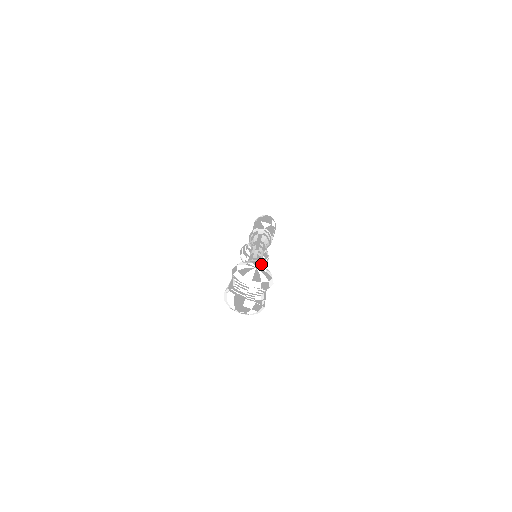
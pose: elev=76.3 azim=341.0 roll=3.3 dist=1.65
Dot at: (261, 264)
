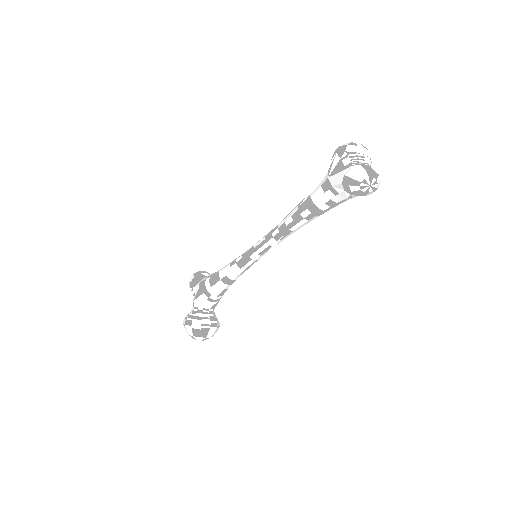
Dot at: occluded
